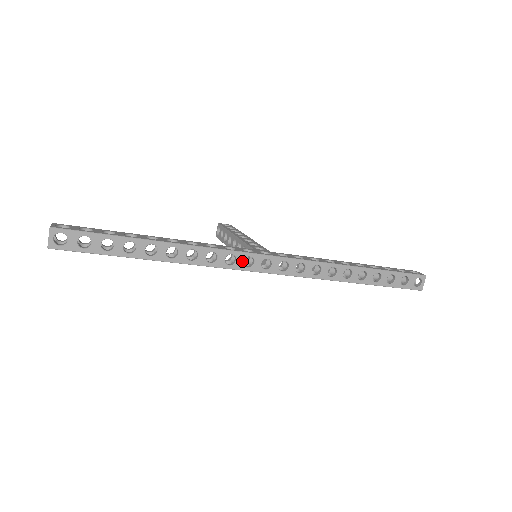
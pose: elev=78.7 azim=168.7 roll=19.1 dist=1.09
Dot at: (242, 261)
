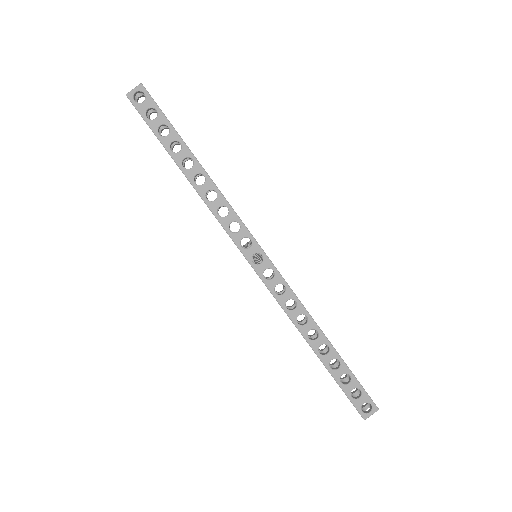
Dot at: (242, 237)
